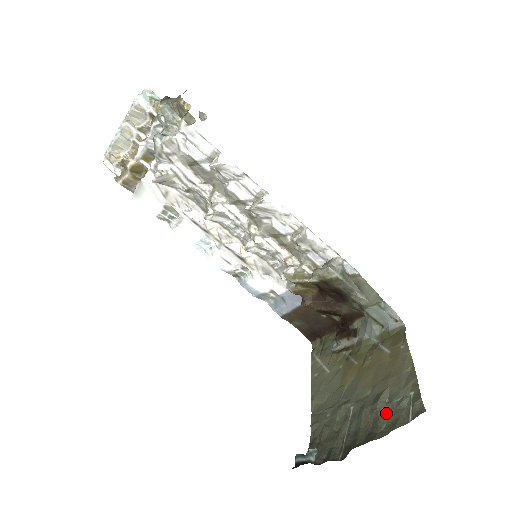
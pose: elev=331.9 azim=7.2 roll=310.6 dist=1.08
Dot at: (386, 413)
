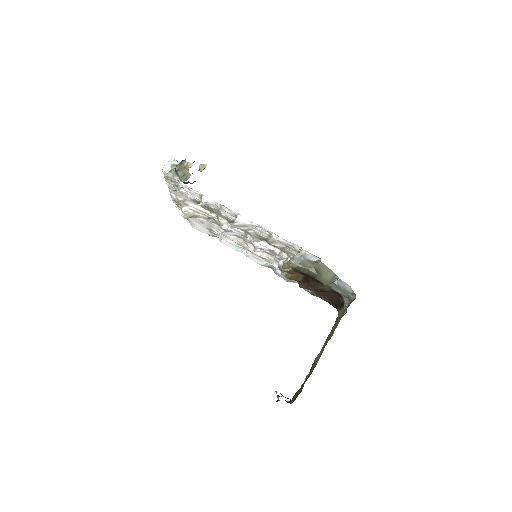
Dot at: (313, 367)
